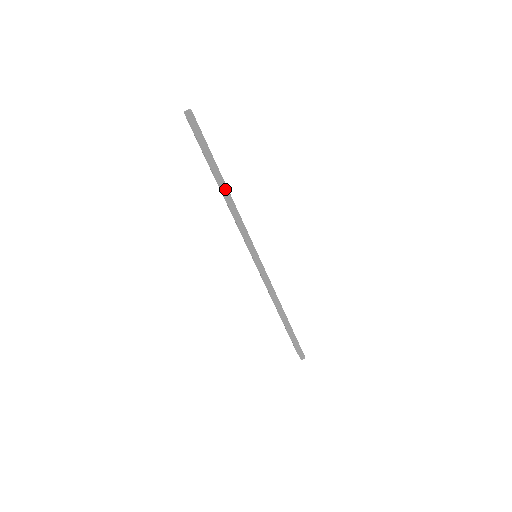
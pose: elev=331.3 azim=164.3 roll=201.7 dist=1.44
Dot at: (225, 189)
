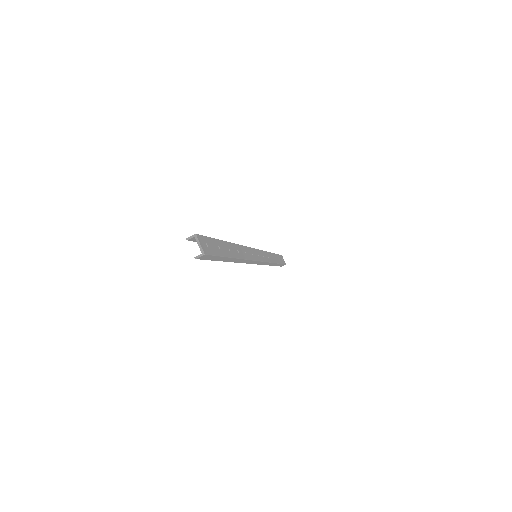
Dot at: (235, 260)
